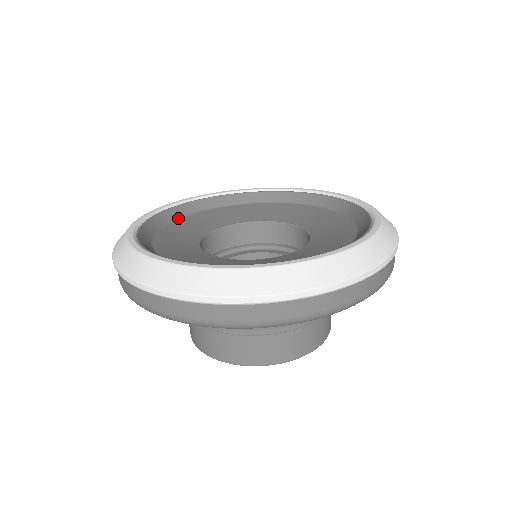
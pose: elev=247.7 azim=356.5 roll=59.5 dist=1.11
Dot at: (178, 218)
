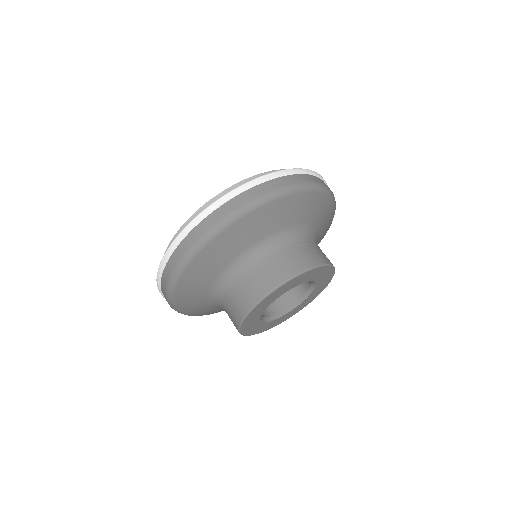
Dot at: occluded
